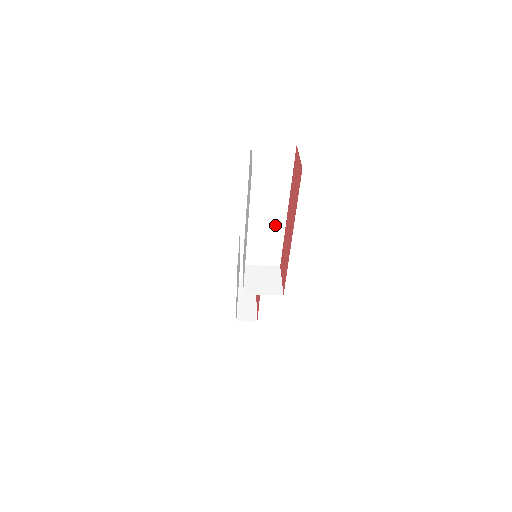
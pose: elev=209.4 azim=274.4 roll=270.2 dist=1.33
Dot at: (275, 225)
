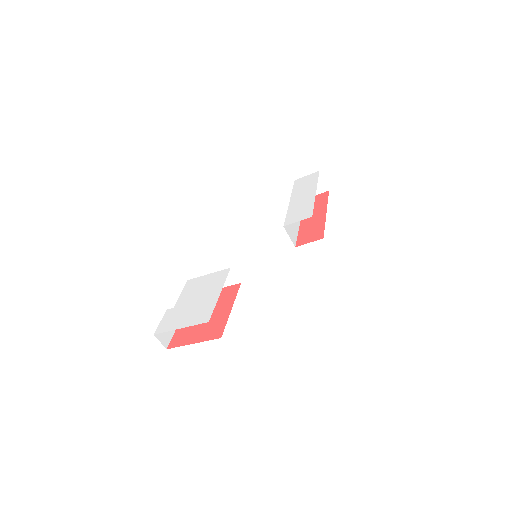
Dot at: (296, 222)
